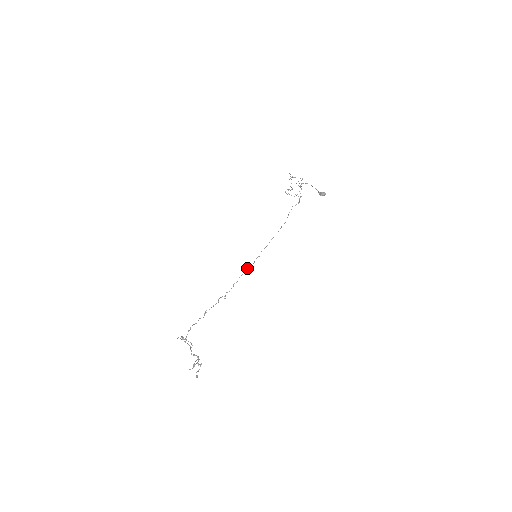
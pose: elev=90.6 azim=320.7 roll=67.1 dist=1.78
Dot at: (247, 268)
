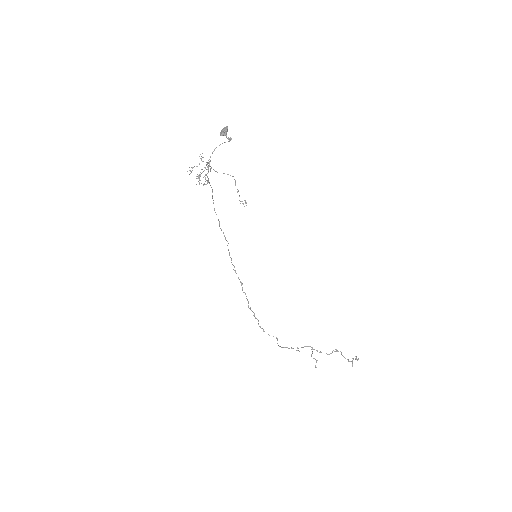
Dot at: (229, 252)
